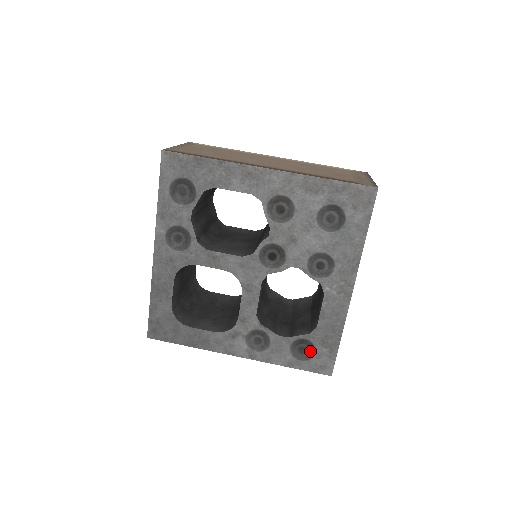
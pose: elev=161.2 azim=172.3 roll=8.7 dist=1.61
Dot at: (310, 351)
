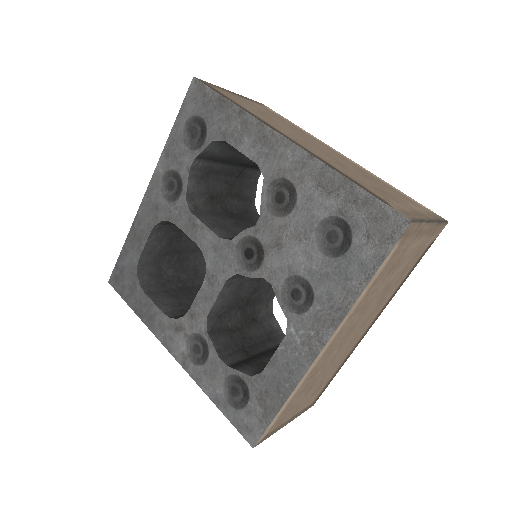
Dot at: (243, 399)
